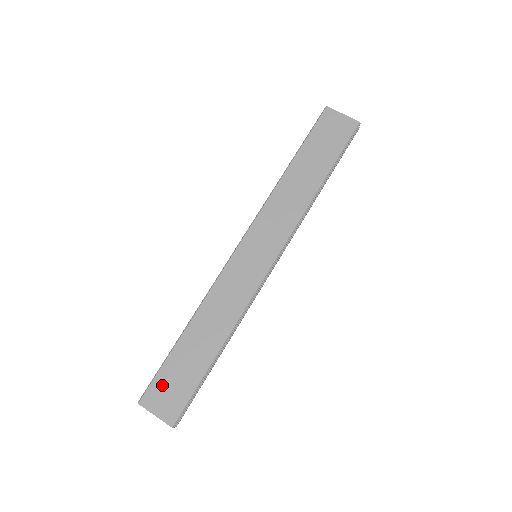
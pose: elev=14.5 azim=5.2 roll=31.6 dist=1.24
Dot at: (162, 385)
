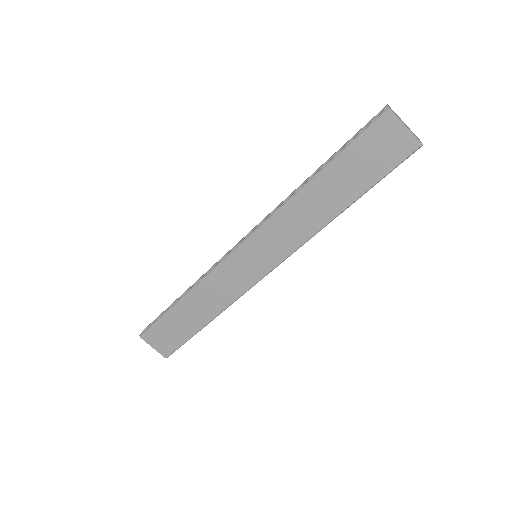
Dot at: (159, 331)
